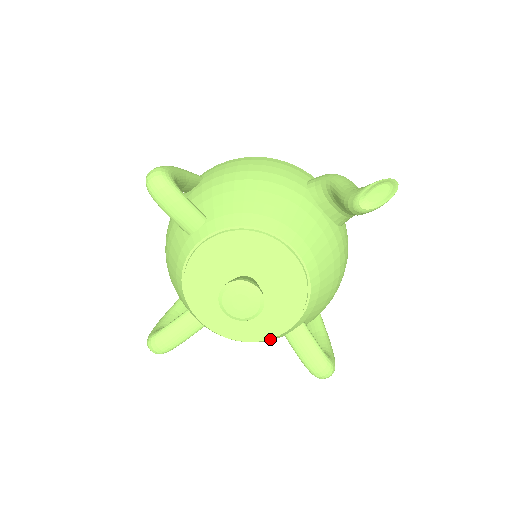
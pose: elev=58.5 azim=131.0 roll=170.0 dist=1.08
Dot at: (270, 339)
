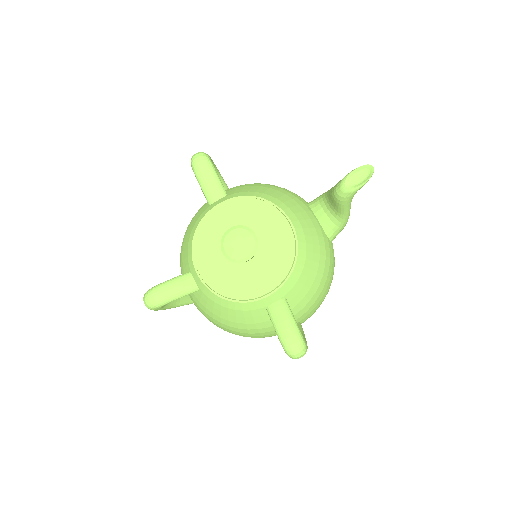
Dot at: (253, 304)
